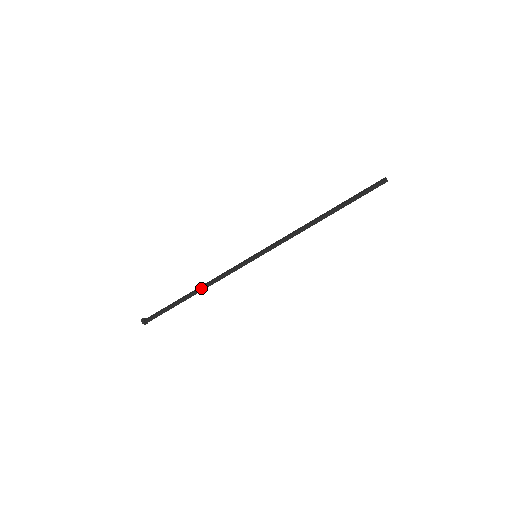
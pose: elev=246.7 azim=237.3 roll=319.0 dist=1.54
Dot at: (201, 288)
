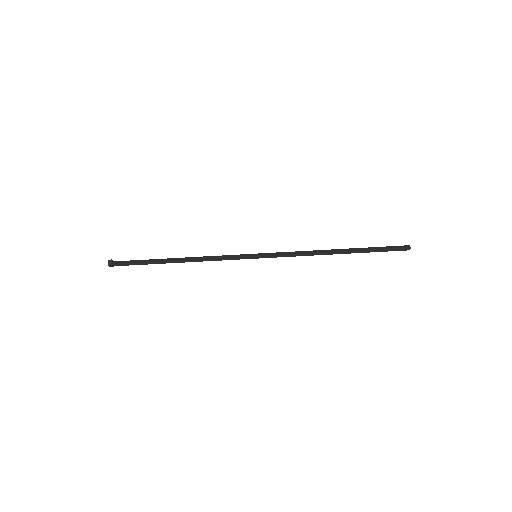
Dot at: (187, 260)
